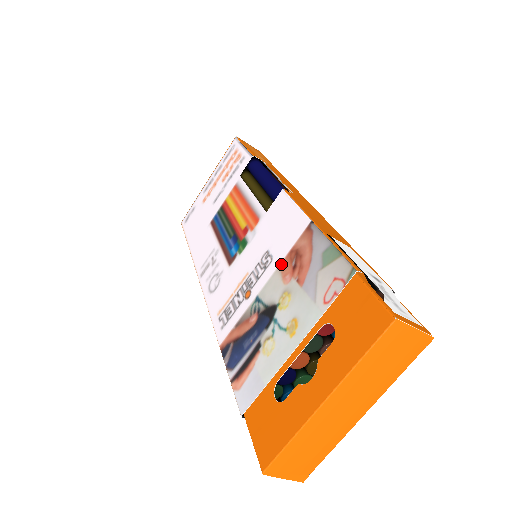
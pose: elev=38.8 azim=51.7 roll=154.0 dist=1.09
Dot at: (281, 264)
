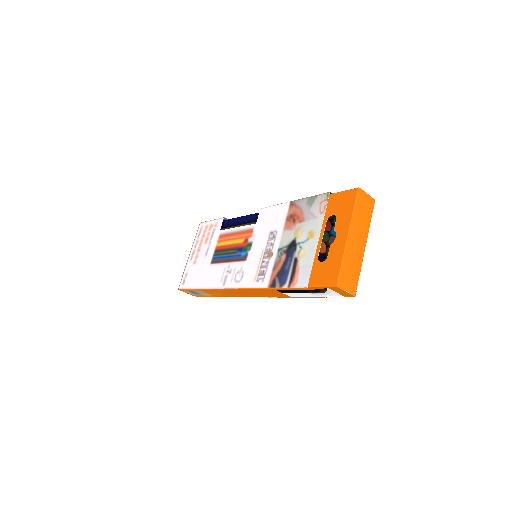
Dot at: (284, 227)
